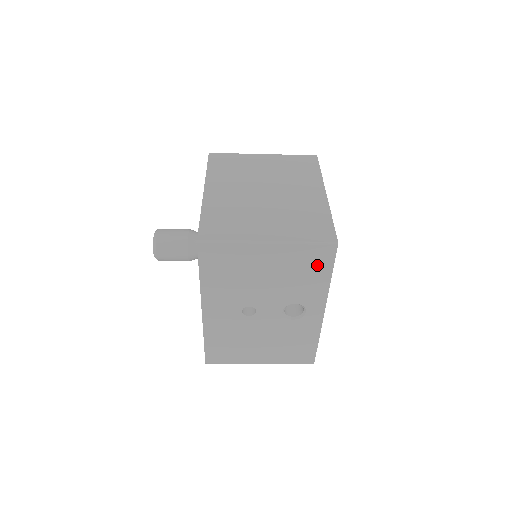
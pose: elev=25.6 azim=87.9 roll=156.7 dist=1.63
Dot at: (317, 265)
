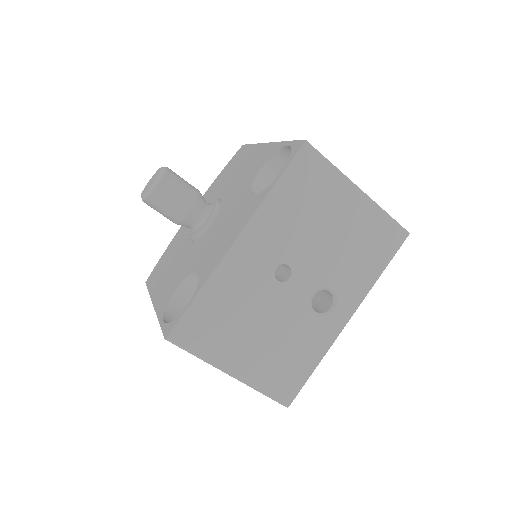
Dot at: (380, 248)
